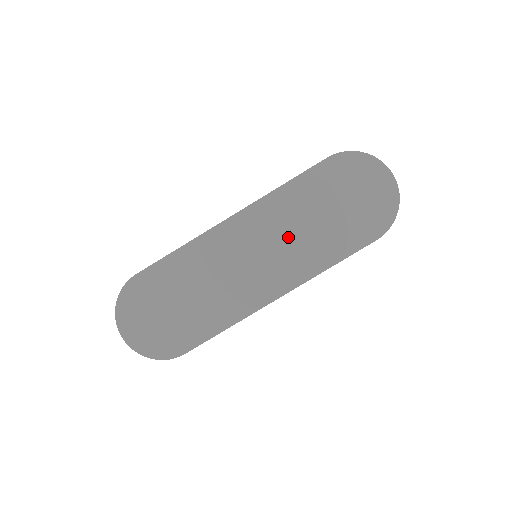
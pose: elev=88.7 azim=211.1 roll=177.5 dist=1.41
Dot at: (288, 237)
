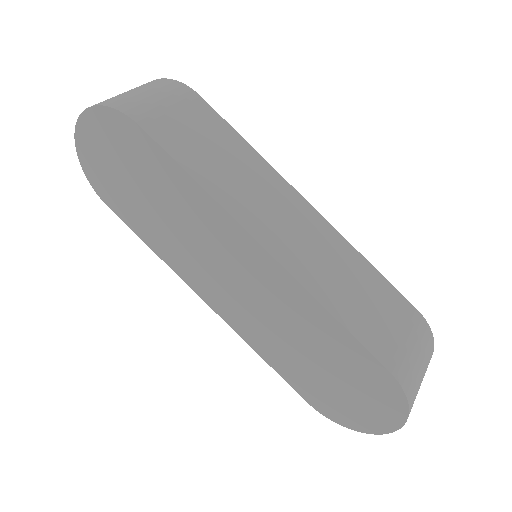
Dot at: (271, 317)
